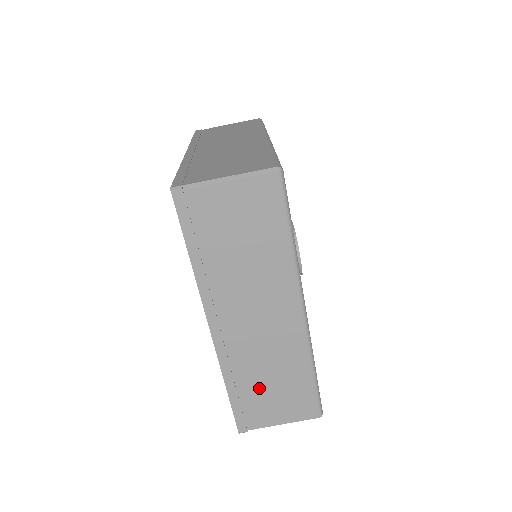
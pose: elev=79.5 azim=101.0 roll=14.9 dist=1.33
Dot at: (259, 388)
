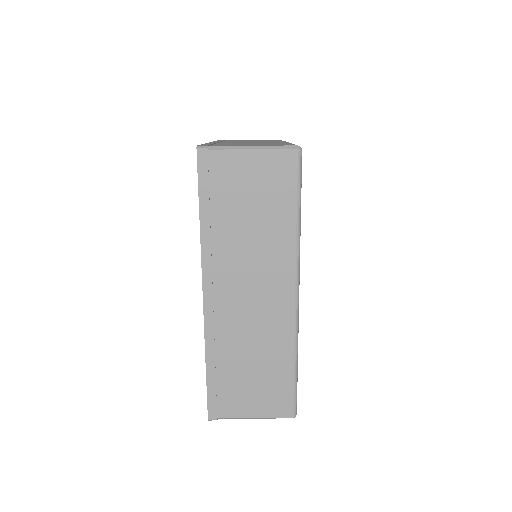
Dot at: (238, 371)
